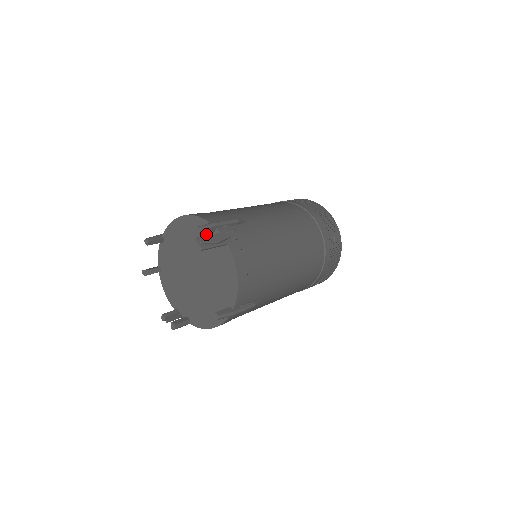
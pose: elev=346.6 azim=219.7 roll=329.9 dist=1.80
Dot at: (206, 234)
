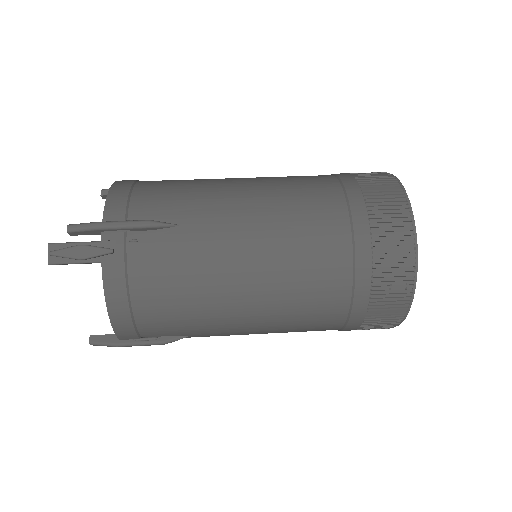
Dot at: occluded
